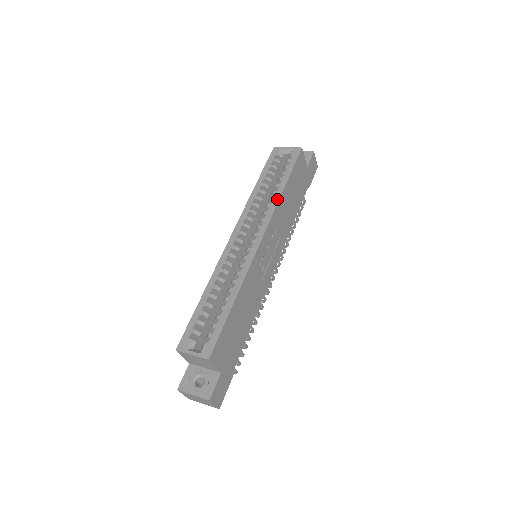
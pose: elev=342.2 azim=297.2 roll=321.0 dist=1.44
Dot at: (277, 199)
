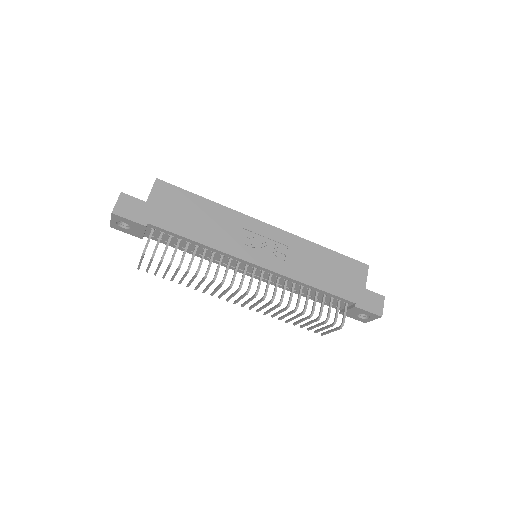
Dot at: (309, 242)
